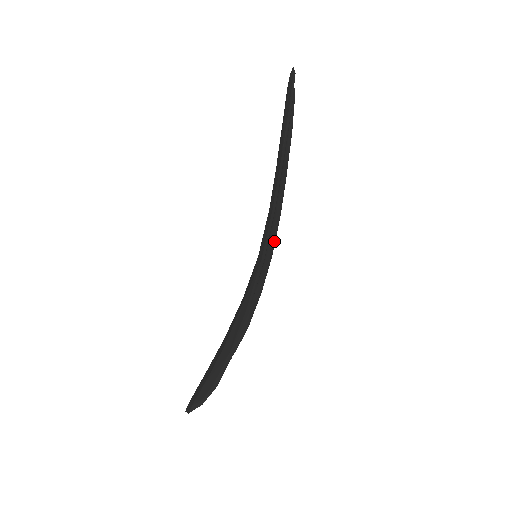
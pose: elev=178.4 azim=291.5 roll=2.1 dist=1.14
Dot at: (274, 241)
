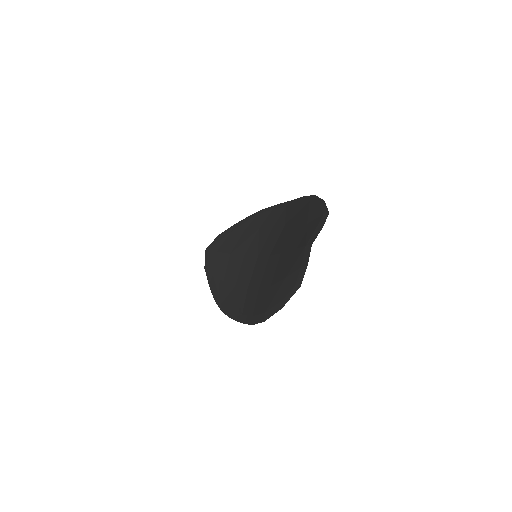
Dot at: occluded
